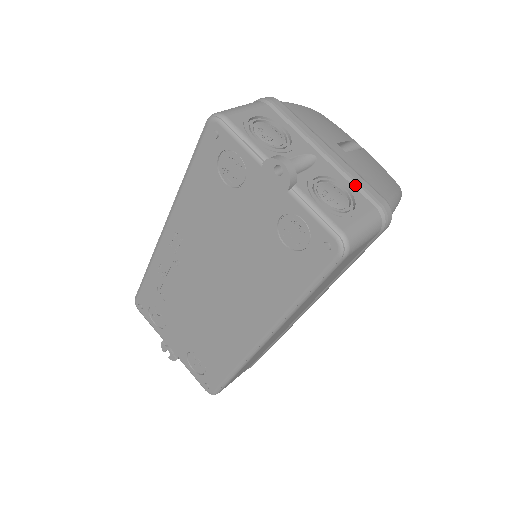
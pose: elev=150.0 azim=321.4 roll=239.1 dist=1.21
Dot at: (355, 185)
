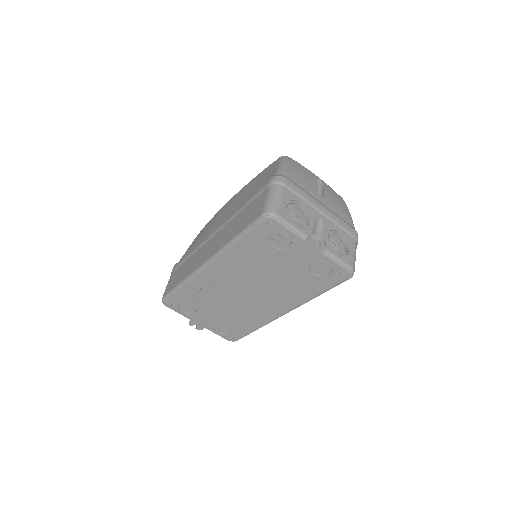
Dot at: (342, 228)
